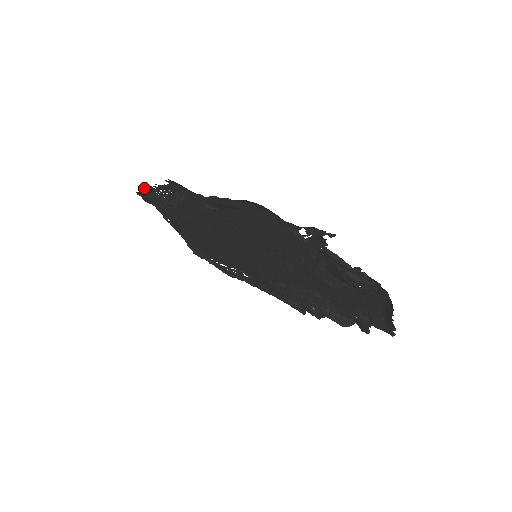
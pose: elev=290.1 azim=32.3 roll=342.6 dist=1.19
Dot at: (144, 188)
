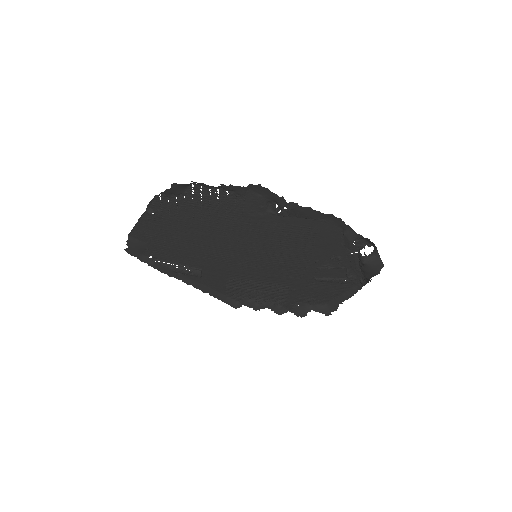
Dot at: occluded
